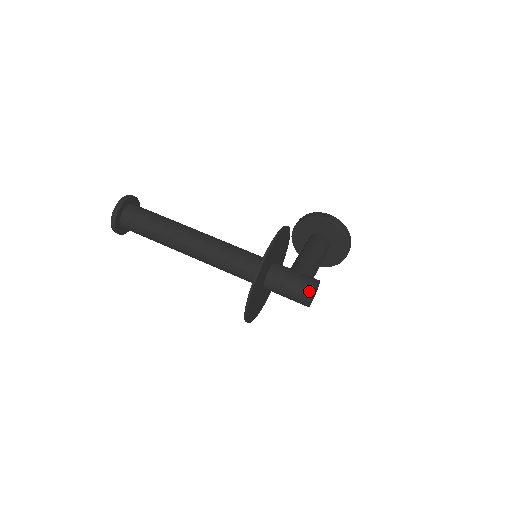
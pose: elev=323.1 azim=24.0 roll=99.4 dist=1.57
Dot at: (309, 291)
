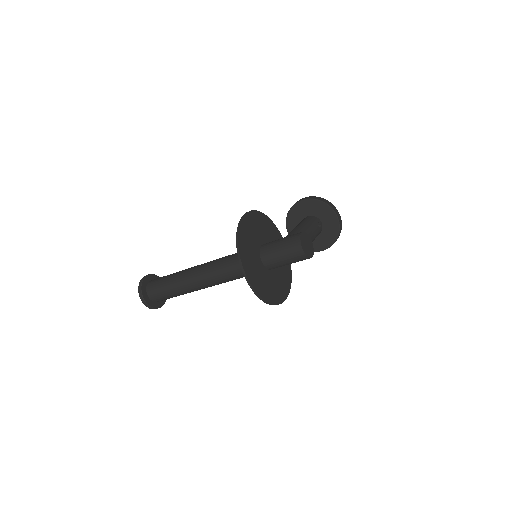
Dot at: (296, 240)
